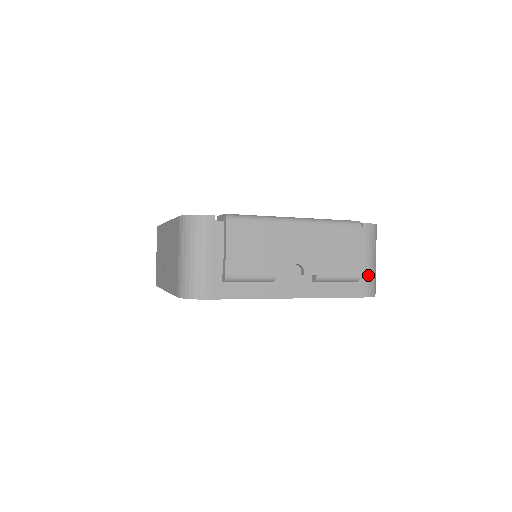
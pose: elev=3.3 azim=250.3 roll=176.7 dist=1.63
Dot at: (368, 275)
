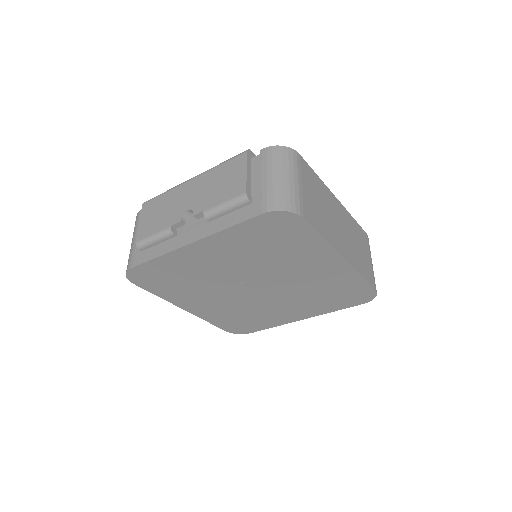
Dot at: (267, 191)
